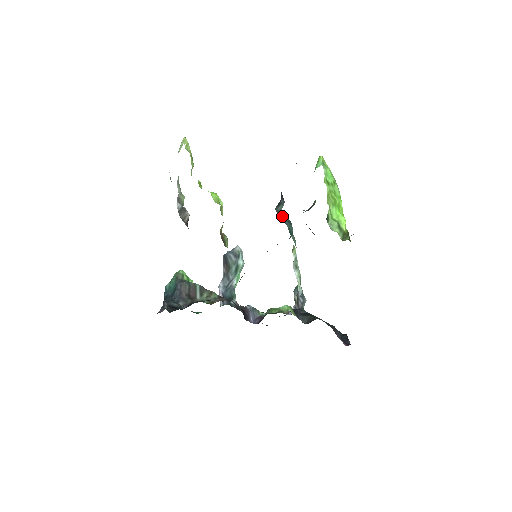
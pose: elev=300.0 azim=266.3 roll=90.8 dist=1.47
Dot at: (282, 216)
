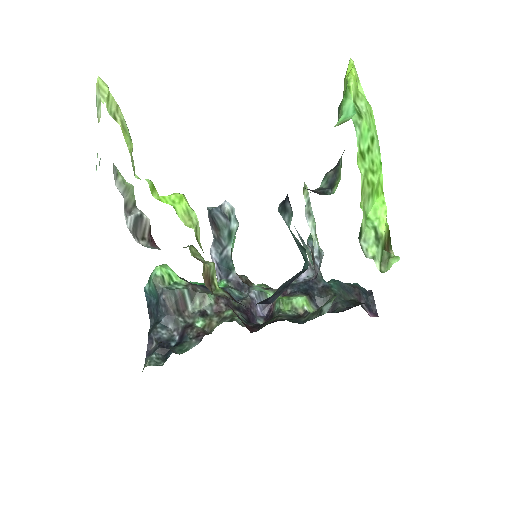
Dot at: occluded
